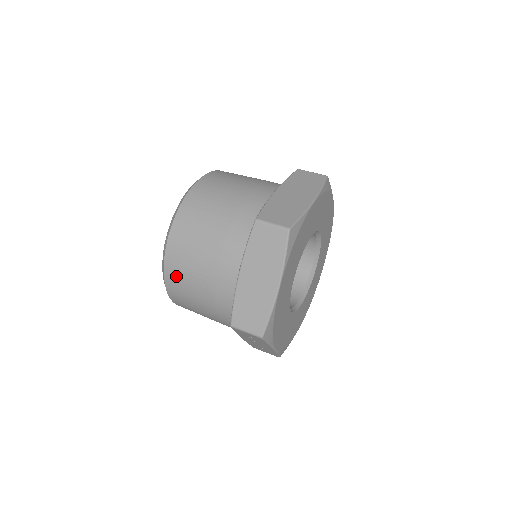
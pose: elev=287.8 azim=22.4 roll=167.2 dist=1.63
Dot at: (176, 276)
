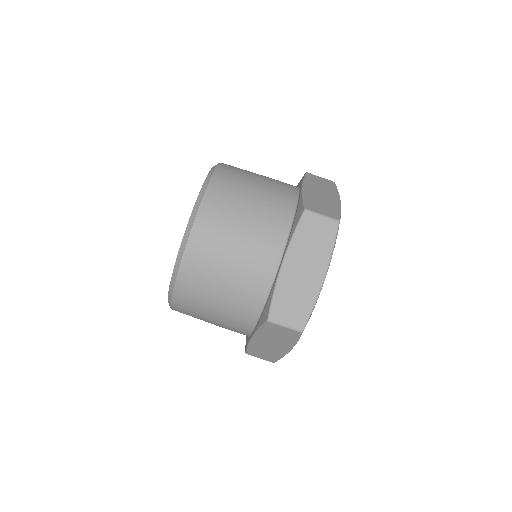
Dot at: occluded
